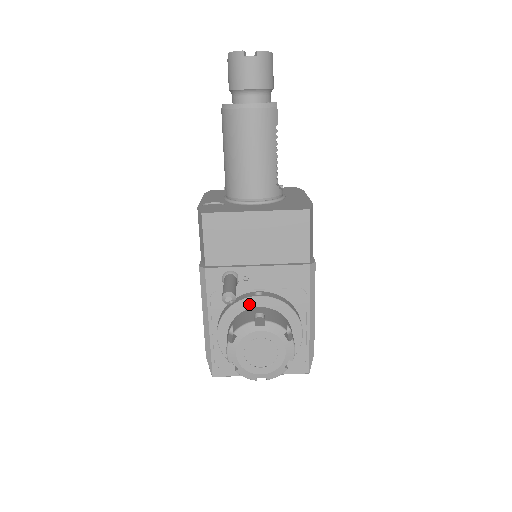
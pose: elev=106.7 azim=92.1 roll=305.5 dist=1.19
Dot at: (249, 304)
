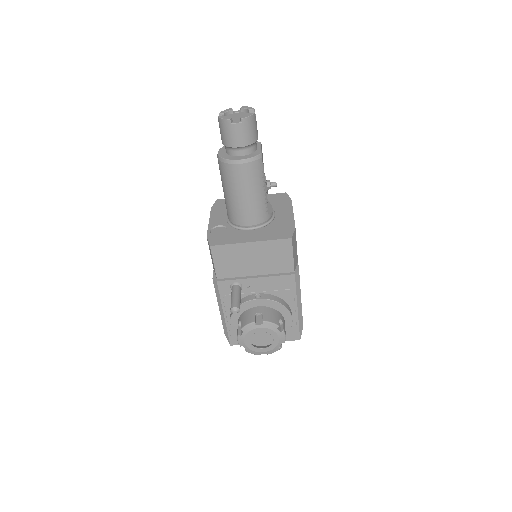
Dot at: (251, 304)
